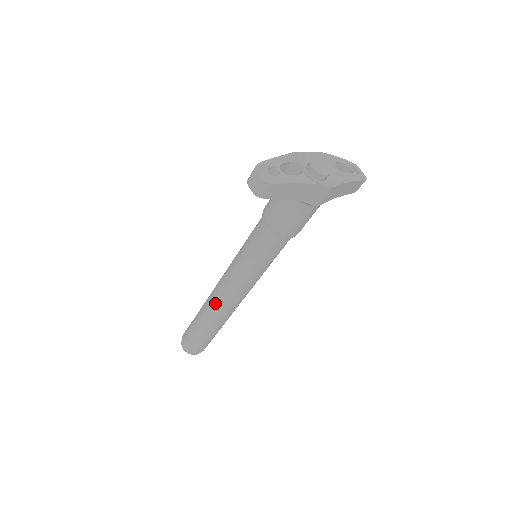
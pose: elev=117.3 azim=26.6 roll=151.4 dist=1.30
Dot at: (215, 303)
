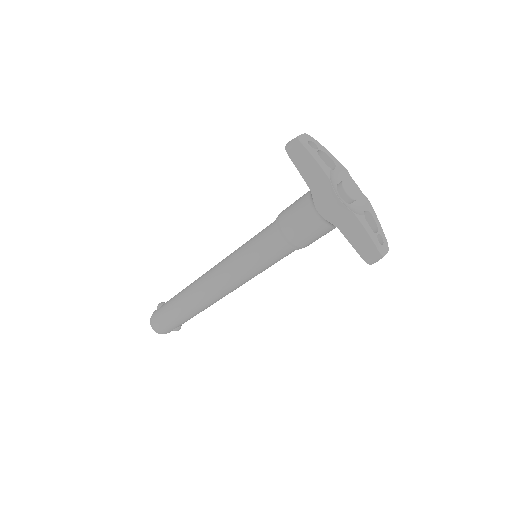
Dot at: (201, 277)
